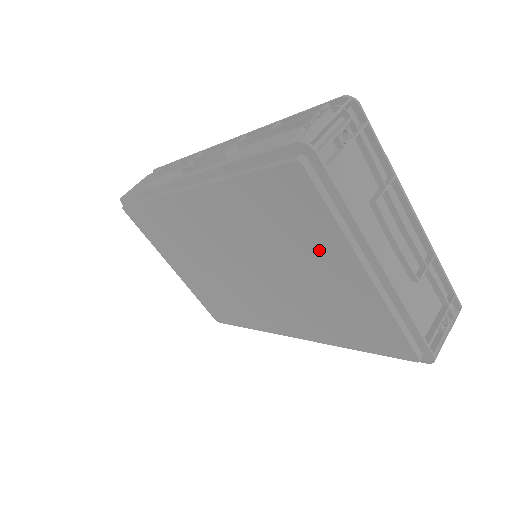
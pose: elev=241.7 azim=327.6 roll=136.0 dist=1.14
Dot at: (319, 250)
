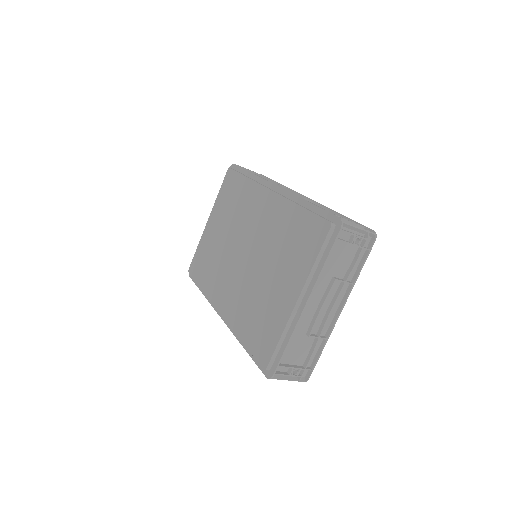
Dot at: (292, 271)
